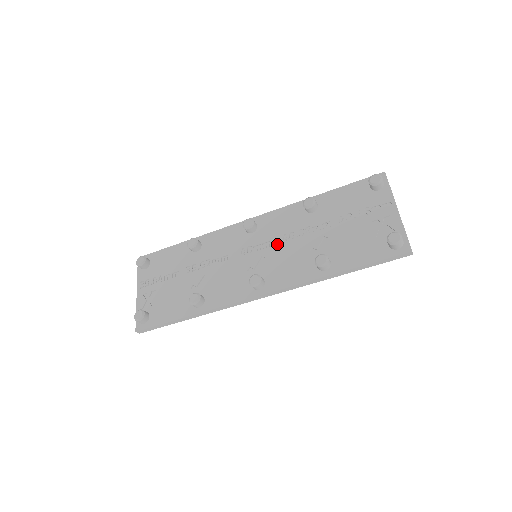
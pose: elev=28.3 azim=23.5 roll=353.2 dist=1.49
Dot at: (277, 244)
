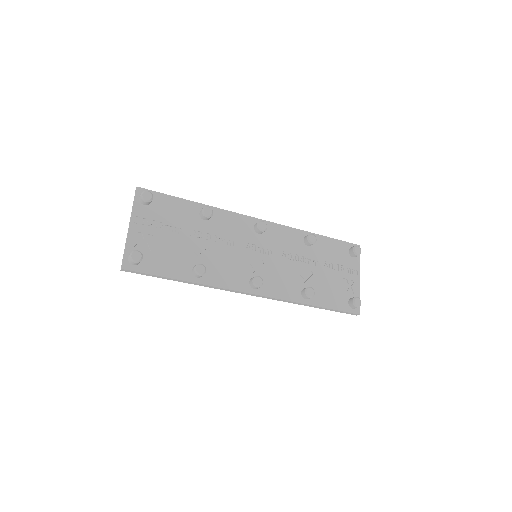
Dot at: (277, 256)
